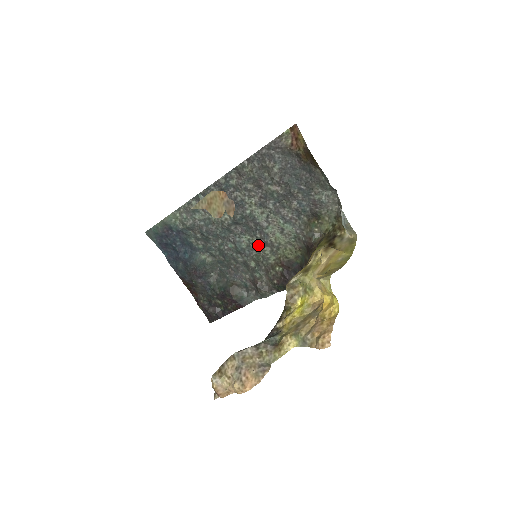
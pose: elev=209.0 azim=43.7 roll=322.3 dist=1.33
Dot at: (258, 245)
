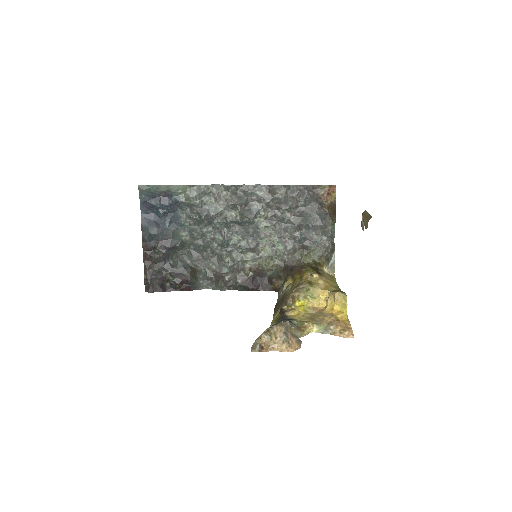
Dot at: (245, 248)
